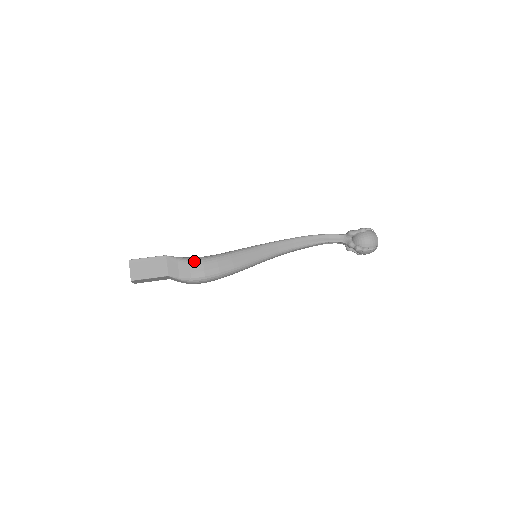
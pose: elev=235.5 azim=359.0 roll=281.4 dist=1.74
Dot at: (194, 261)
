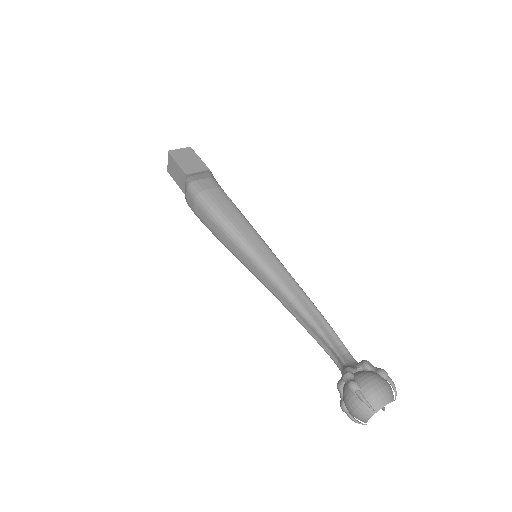
Dot at: (215, 181)
